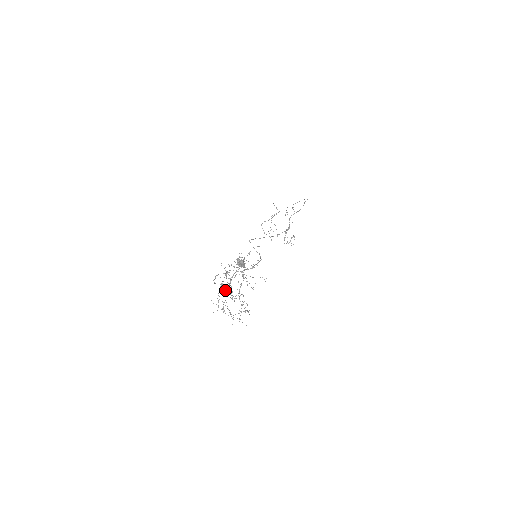
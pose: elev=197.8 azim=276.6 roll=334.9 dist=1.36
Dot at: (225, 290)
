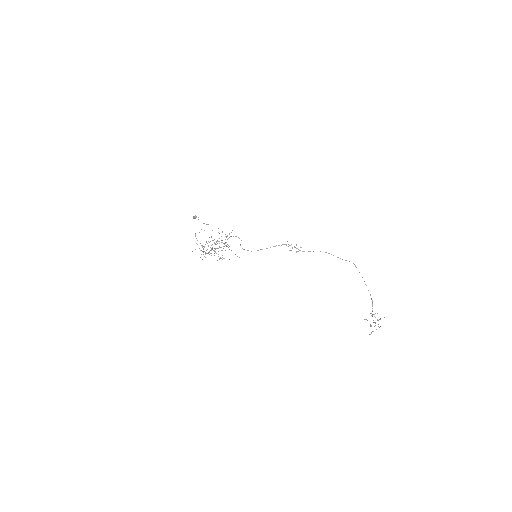
Dot at: occluded
